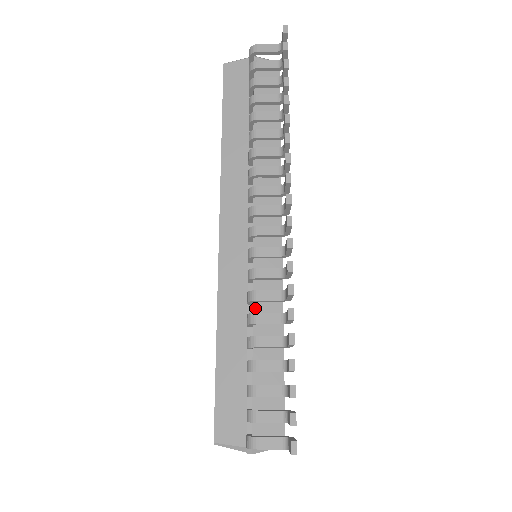
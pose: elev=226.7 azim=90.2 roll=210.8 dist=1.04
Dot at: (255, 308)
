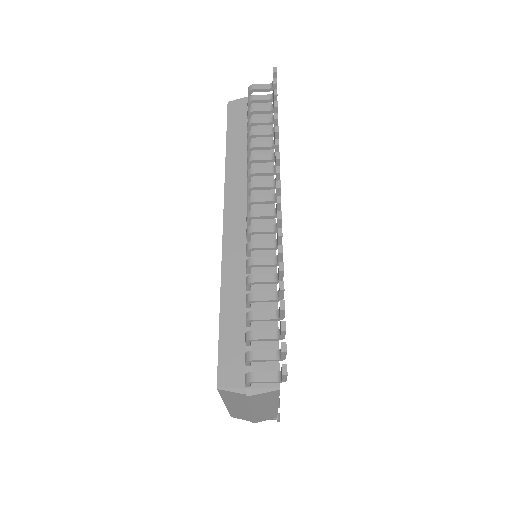
Dot at: occluded
